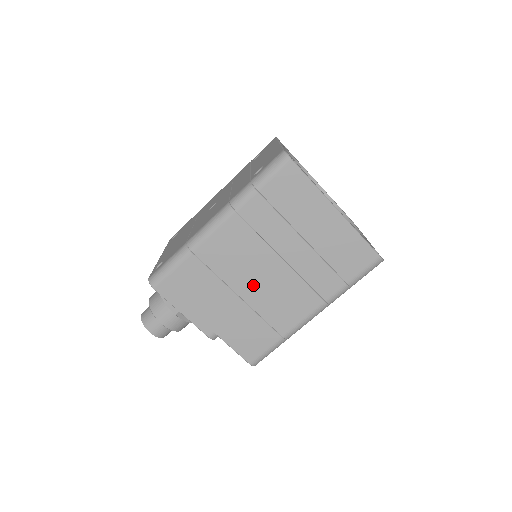
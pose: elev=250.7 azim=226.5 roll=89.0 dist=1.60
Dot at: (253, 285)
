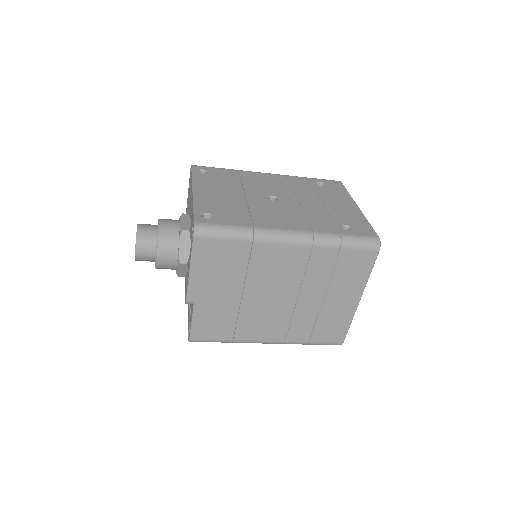
Dot at: (260, 296)
